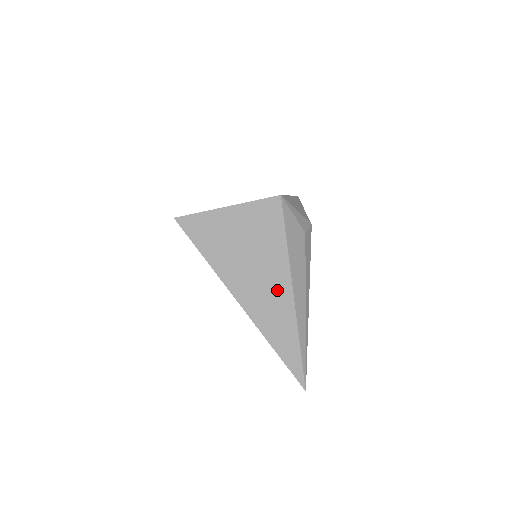
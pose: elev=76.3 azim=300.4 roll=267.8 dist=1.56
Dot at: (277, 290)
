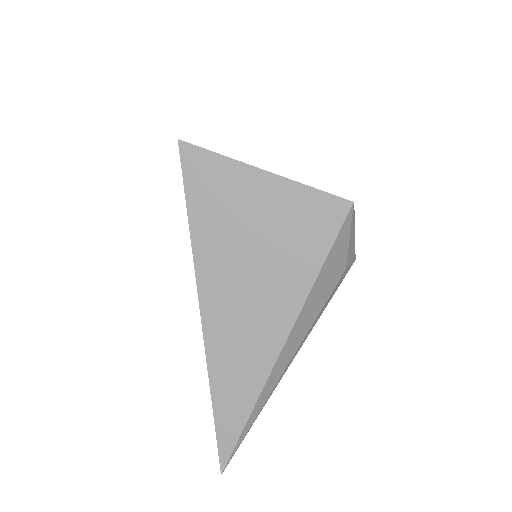
Dot at: (265, 327)
